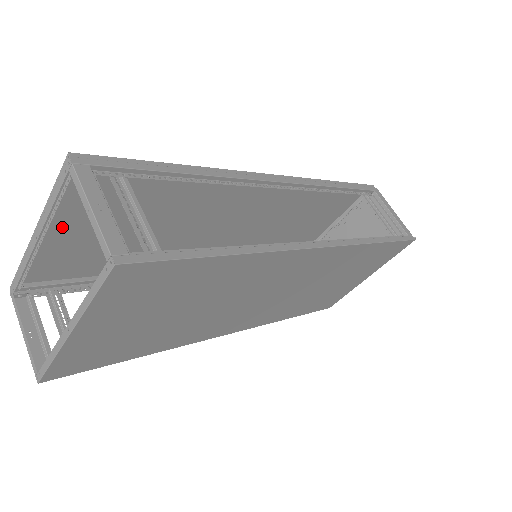
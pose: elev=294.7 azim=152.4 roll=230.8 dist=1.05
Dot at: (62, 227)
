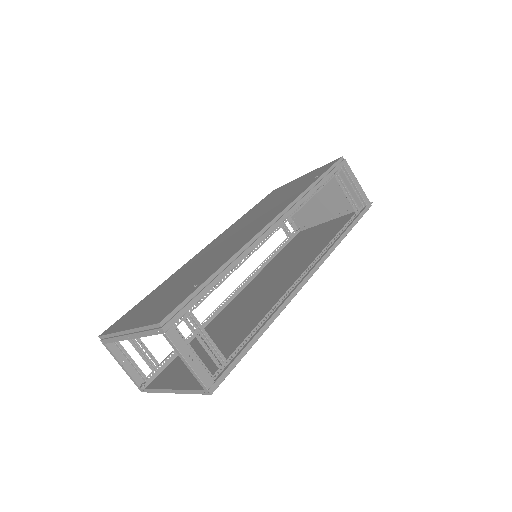
Dot at: (139, 319)
